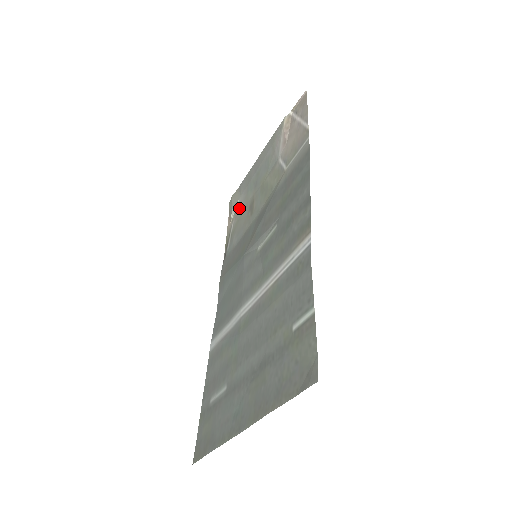
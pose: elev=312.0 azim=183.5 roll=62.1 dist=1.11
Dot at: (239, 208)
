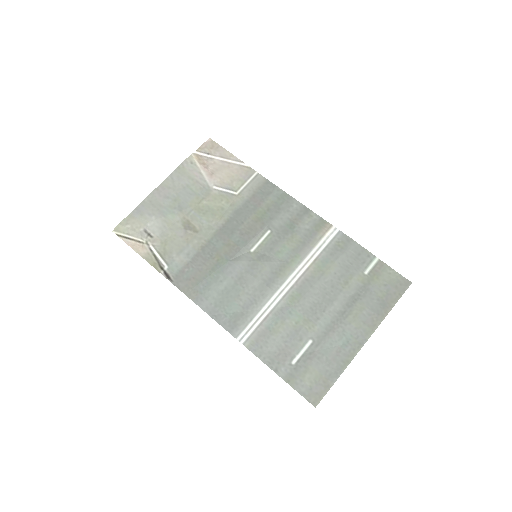
Dot at: (156, 231)
